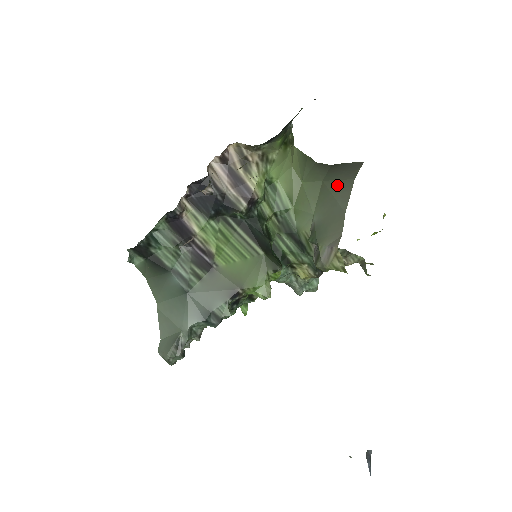
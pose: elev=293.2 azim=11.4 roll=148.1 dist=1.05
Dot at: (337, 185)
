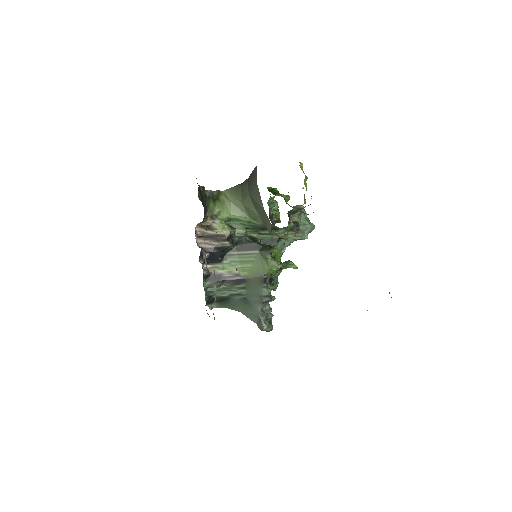
Dot at: (254, 193)
